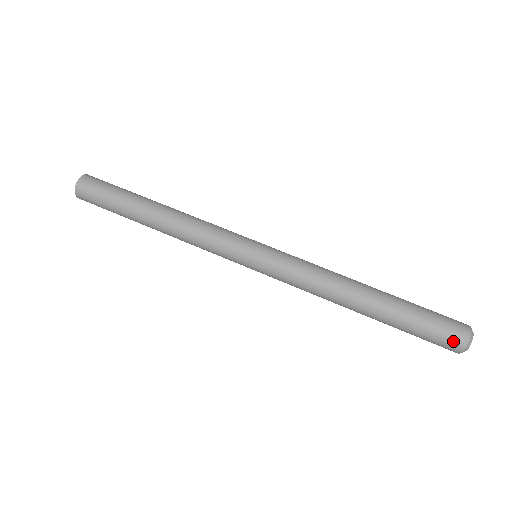
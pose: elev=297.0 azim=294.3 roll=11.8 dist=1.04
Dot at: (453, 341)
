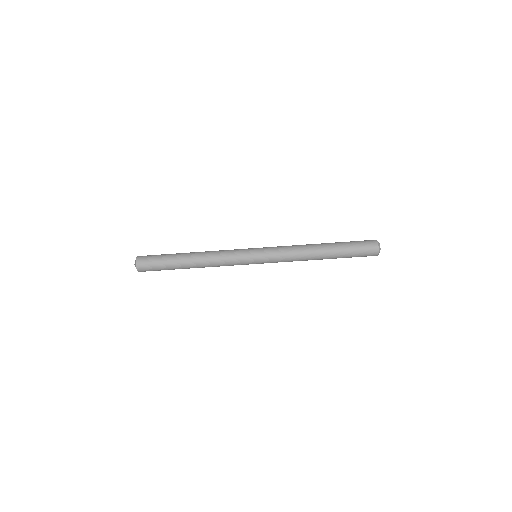
Dot at: (371, 255)
